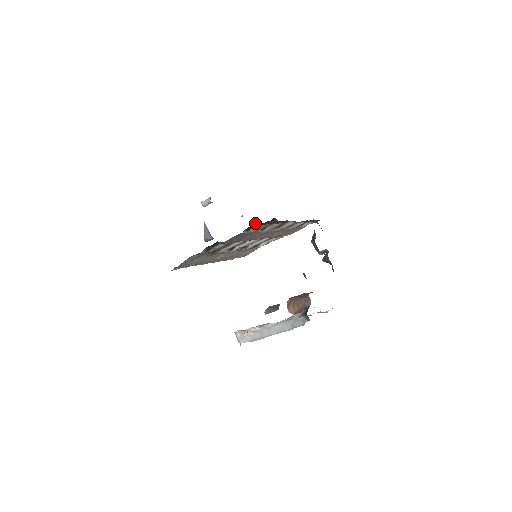
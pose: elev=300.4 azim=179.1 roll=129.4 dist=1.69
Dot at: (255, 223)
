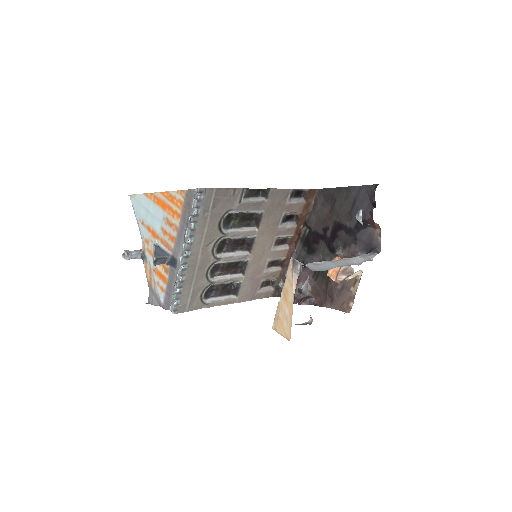
Dot at: (300, 192)
